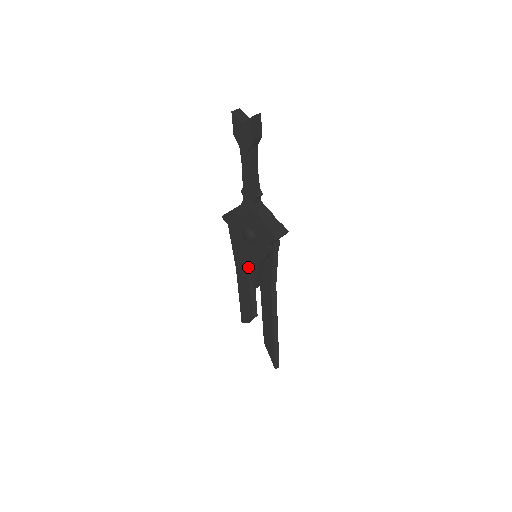
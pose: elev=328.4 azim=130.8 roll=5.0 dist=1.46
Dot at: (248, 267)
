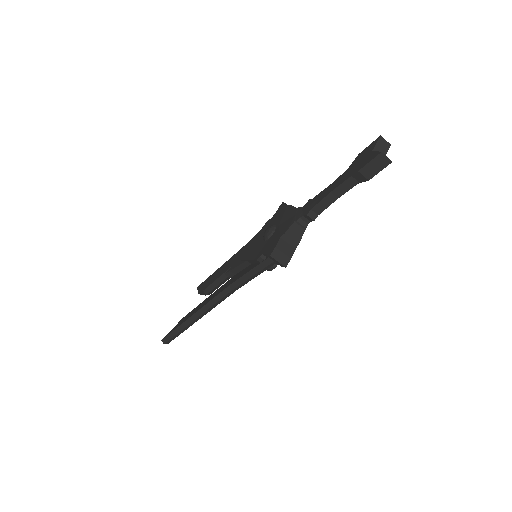
Dot at: occluded
